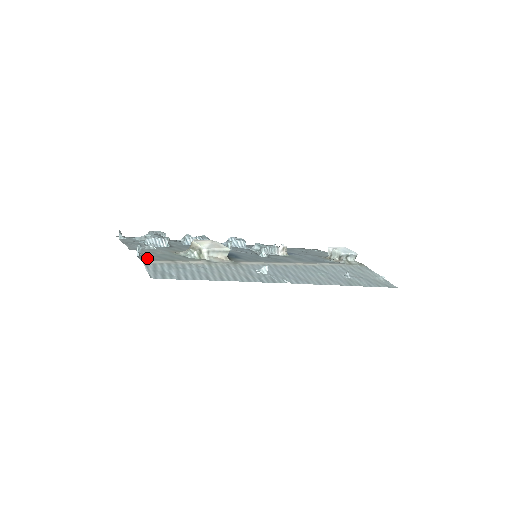
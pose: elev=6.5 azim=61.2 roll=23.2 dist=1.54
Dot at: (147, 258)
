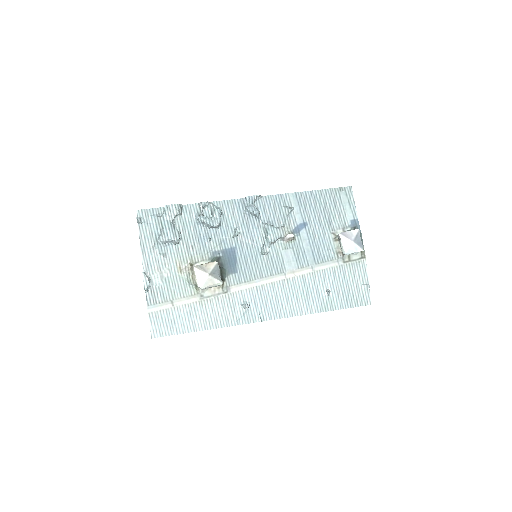
Dot at: (153, 299)
